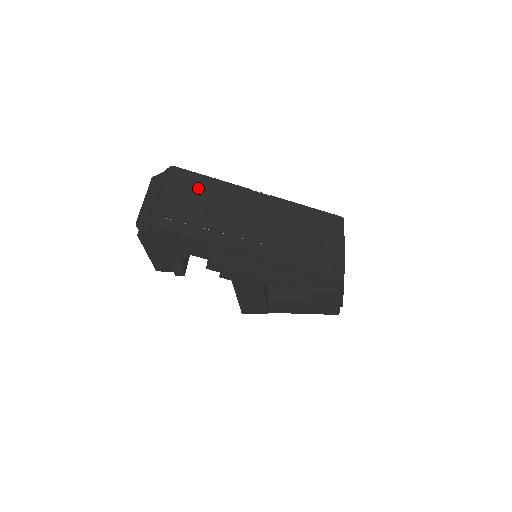
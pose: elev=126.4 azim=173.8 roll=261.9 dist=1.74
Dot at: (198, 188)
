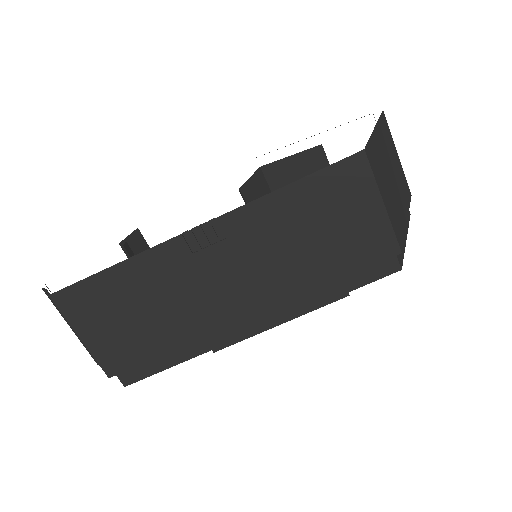
Dot at: (115, 302)
